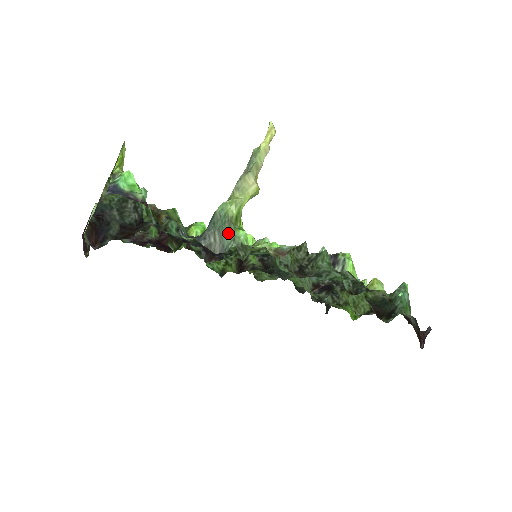
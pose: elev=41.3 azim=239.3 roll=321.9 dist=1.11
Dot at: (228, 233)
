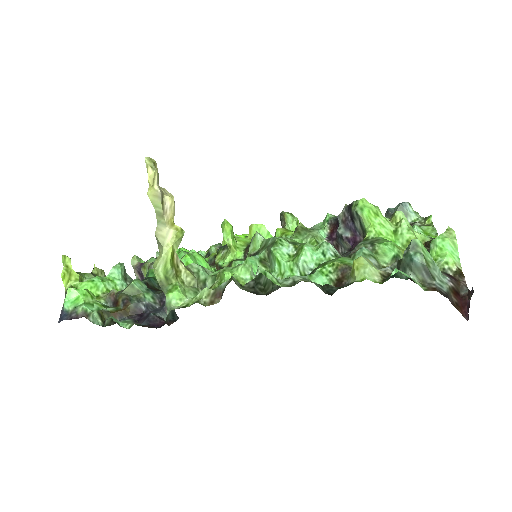
Dot at: occluded
